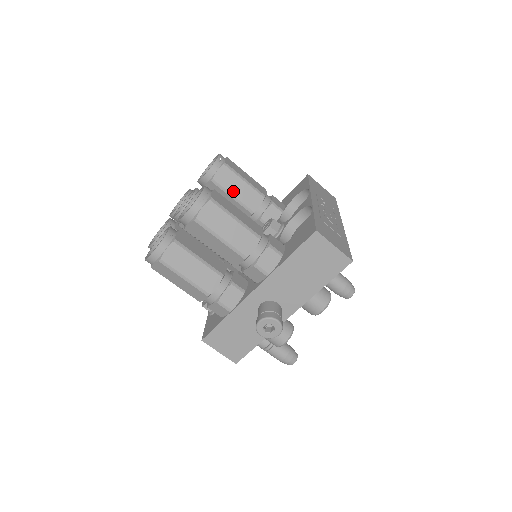
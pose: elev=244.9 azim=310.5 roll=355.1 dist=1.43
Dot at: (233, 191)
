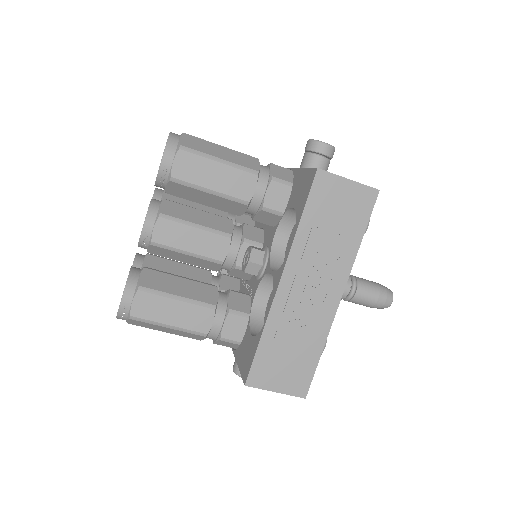
Dot at: (200, 201)
